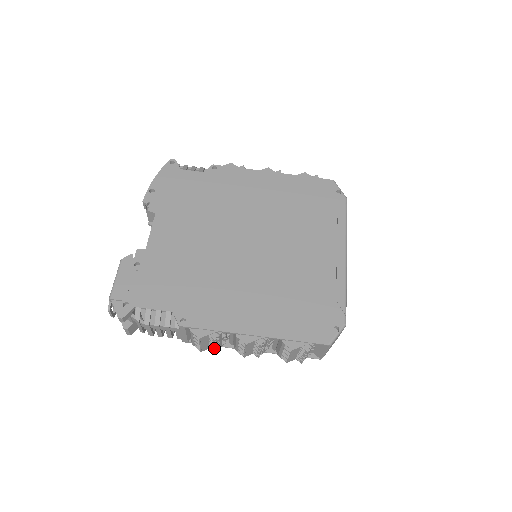
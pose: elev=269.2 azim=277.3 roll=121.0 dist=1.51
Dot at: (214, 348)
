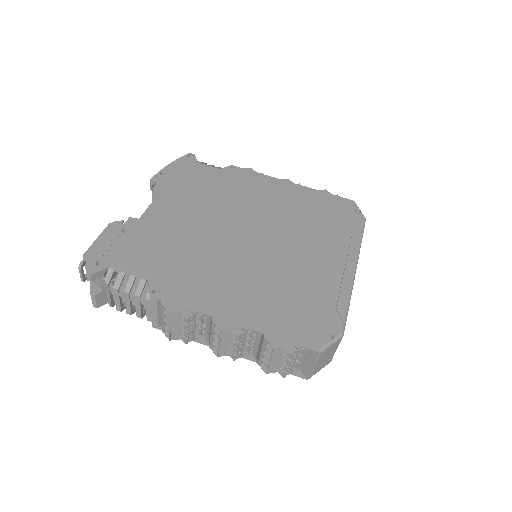
Dot at: (185, 336)
